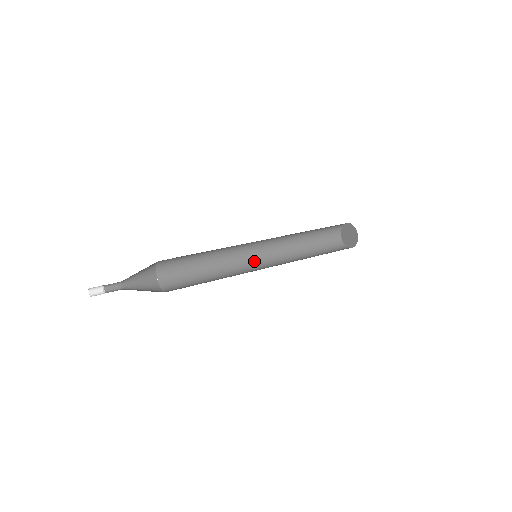
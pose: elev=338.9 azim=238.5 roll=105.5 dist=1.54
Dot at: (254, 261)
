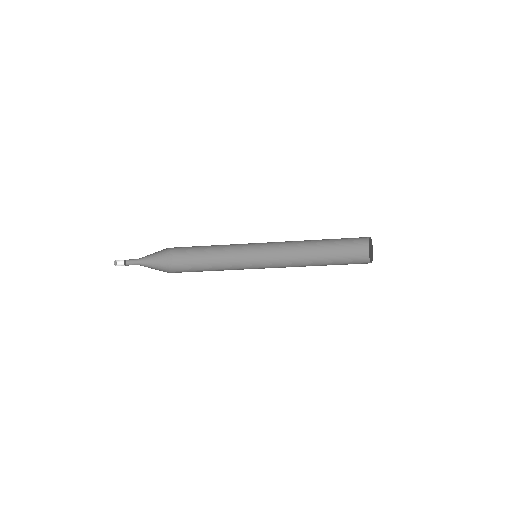
Dot at: (261, 266)
